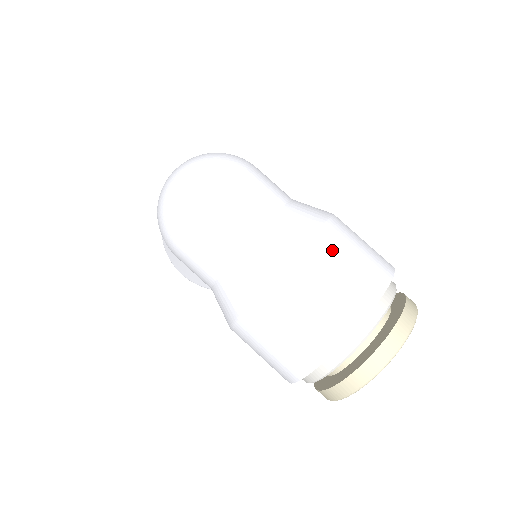
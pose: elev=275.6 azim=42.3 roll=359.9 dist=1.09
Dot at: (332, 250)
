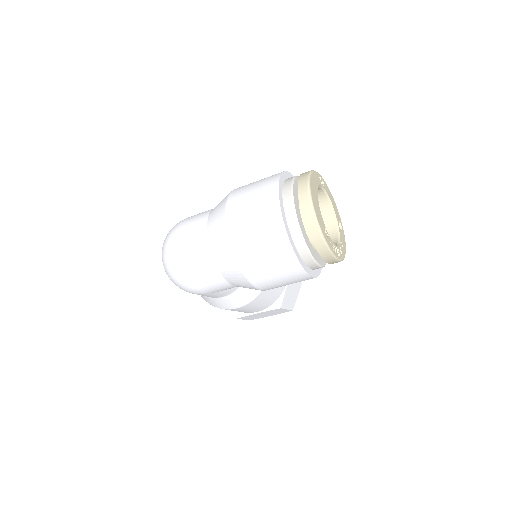
Dot at: (239, 198)
